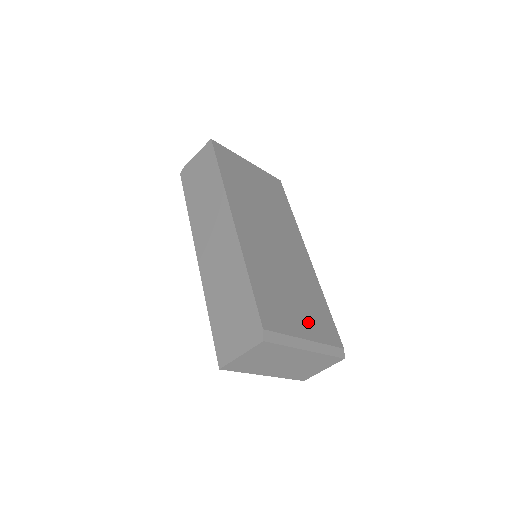
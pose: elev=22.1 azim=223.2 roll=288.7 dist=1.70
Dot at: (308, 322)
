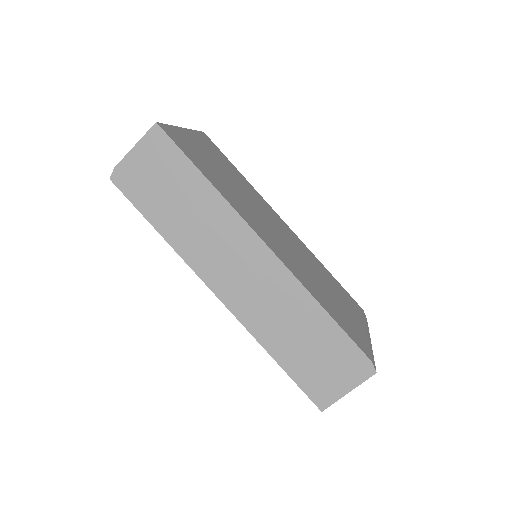
Dot at: (351, 311)
